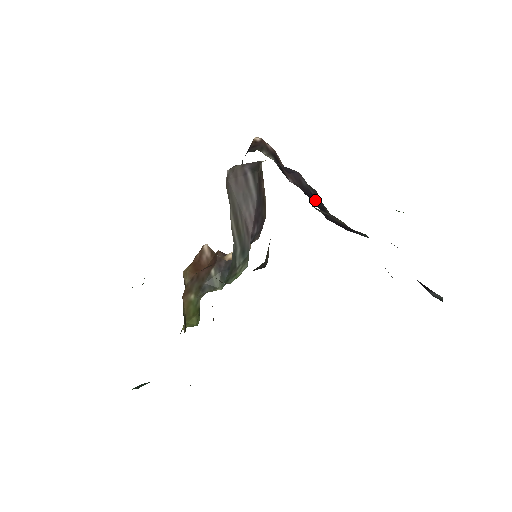
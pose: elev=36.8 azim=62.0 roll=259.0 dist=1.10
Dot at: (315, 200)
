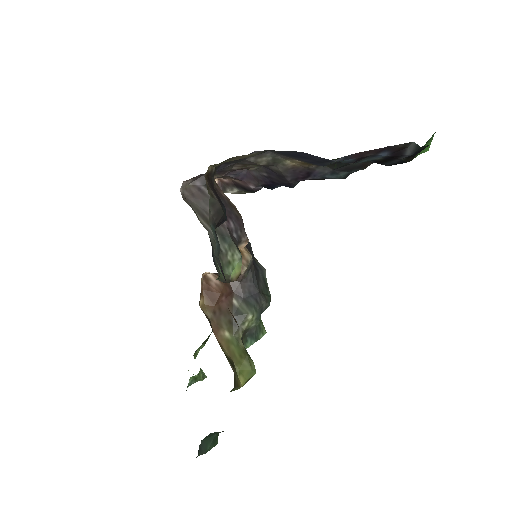
Dot at: (272, 179)
